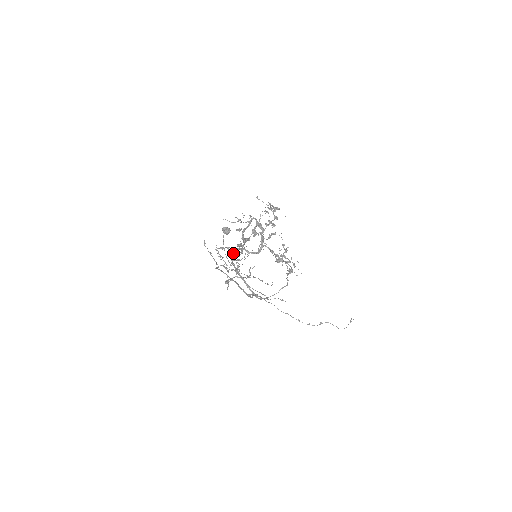
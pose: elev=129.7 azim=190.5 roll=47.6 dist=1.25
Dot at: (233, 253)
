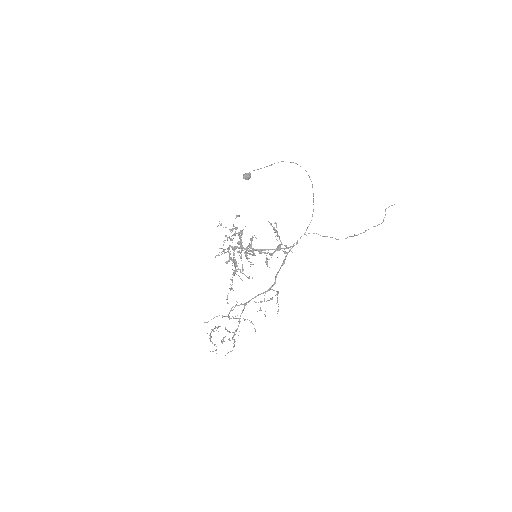
Dot at: (246, 251)
